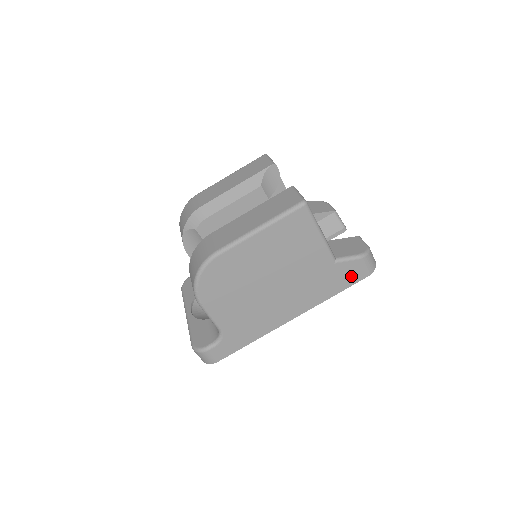
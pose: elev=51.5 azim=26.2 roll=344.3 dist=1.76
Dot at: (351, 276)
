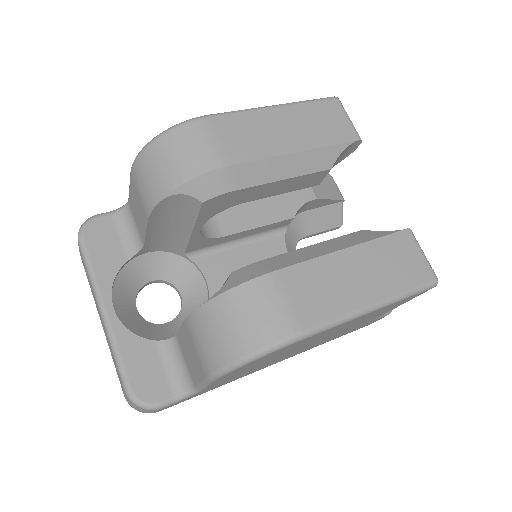
Dot at: occluded
